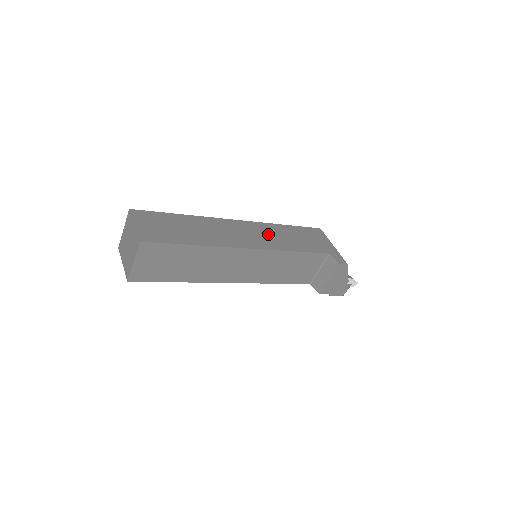
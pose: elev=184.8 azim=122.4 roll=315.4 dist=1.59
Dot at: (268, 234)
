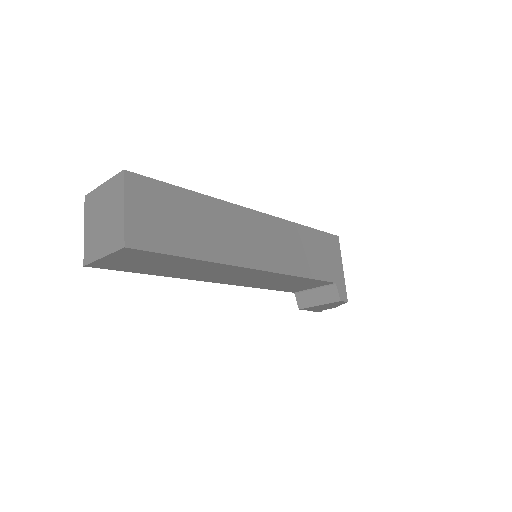
Dot at: (284, 243)
